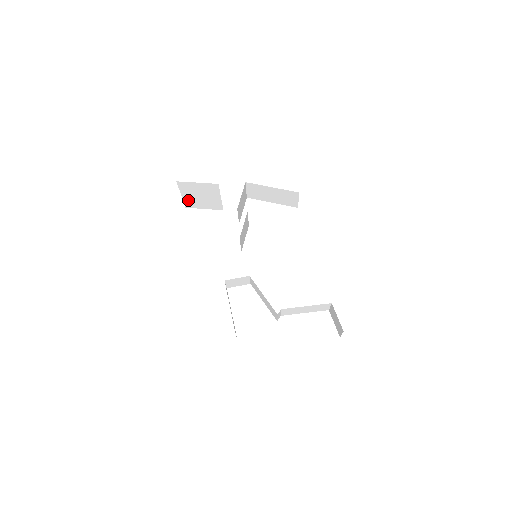
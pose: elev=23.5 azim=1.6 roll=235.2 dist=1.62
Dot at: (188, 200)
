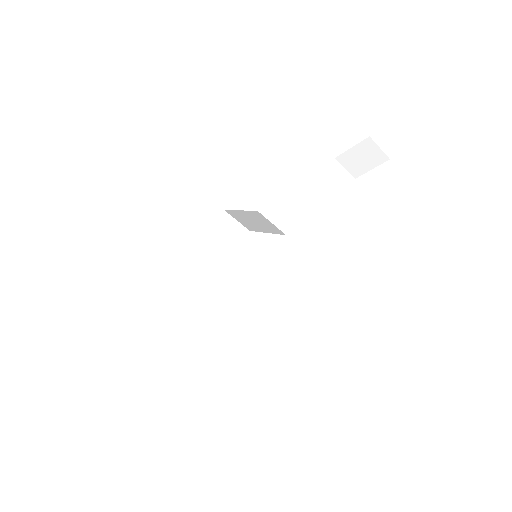
Dot at: (170, 339)
